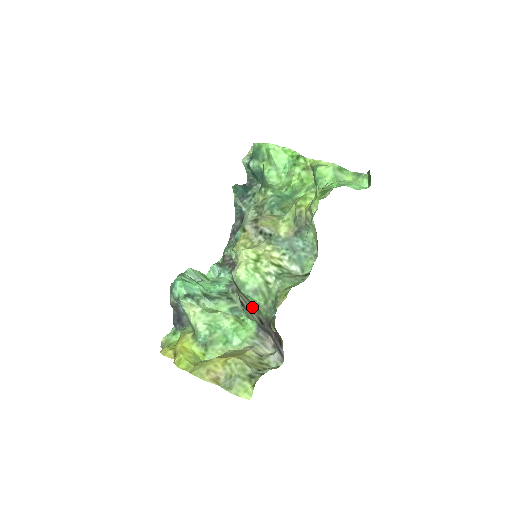
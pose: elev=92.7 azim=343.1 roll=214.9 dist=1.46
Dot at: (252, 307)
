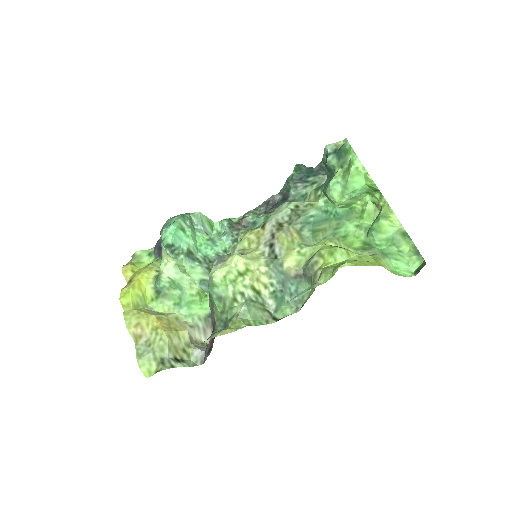
Dot at: (212, 302)
